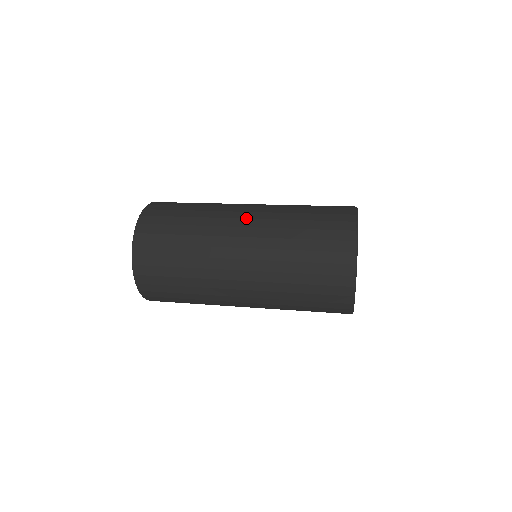
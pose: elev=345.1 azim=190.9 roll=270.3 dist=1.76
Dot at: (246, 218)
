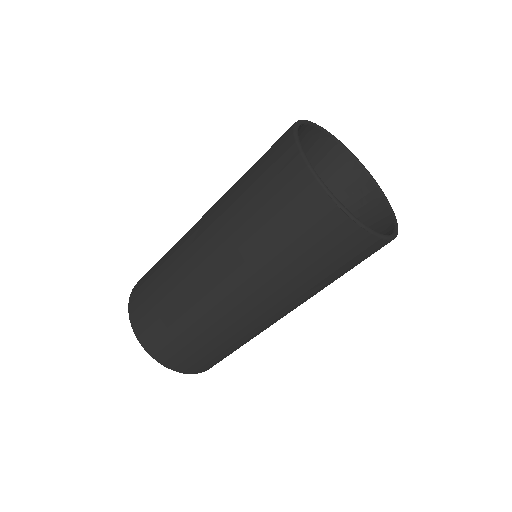
Dot at: (231, 292)
